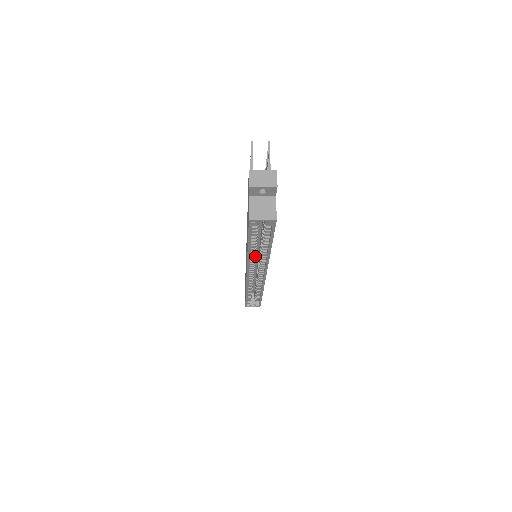
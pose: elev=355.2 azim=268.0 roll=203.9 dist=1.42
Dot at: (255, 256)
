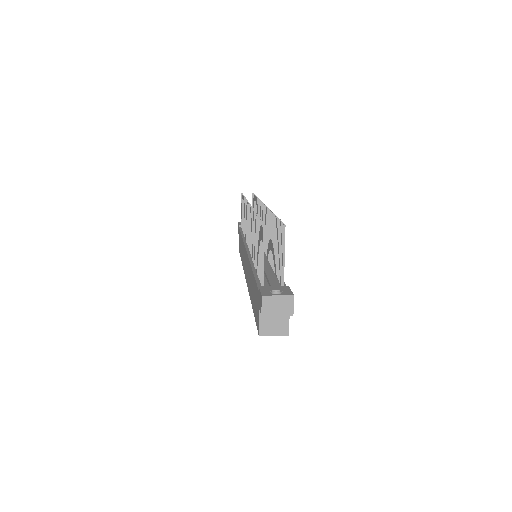
Dot at: occluded
